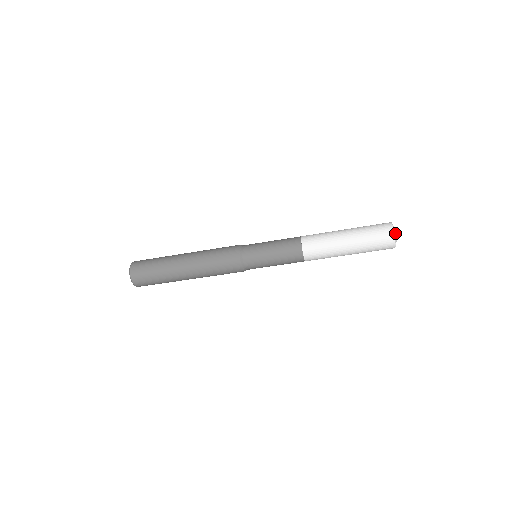
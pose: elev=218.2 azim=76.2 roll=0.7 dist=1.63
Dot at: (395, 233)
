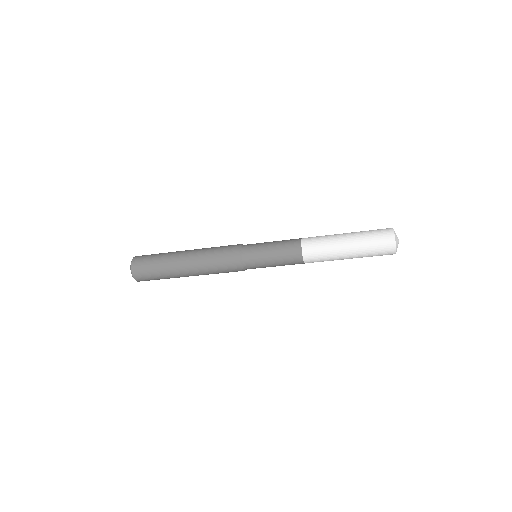
Dot at: (397, 246)
